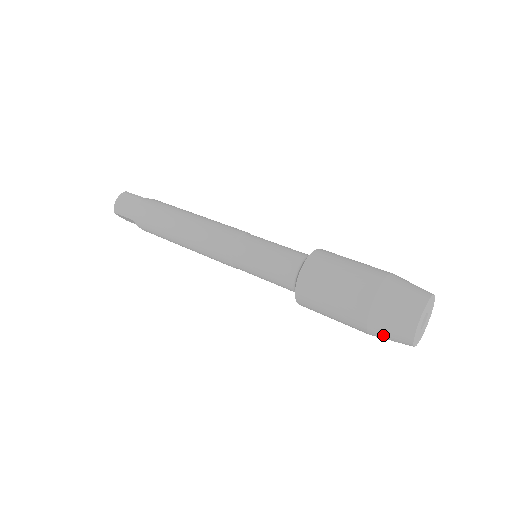
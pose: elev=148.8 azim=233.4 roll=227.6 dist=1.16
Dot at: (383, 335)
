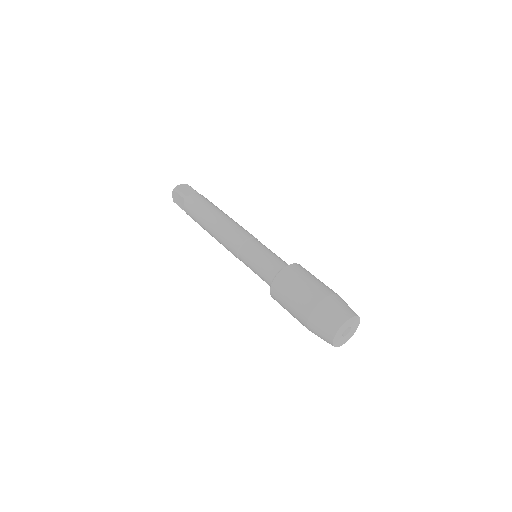
Dot at: occluded
